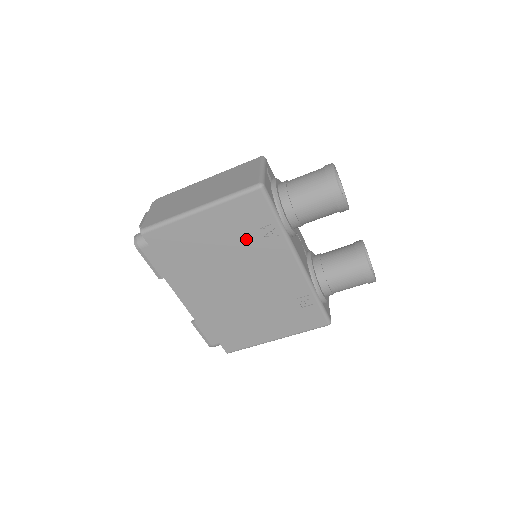
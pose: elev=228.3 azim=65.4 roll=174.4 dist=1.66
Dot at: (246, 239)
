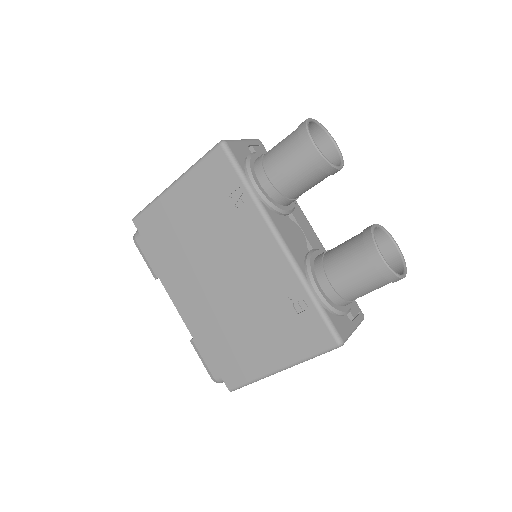
Dot at: (219, 214)
